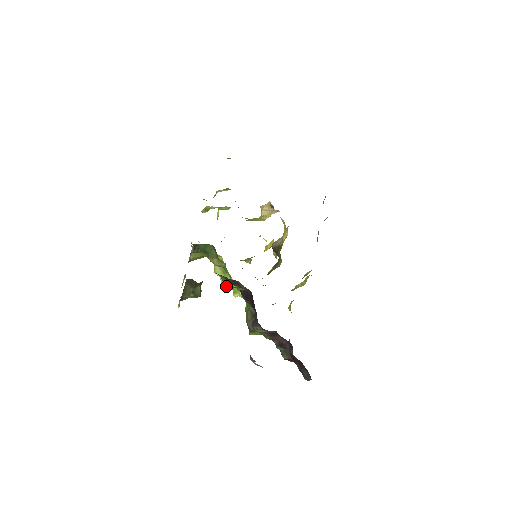
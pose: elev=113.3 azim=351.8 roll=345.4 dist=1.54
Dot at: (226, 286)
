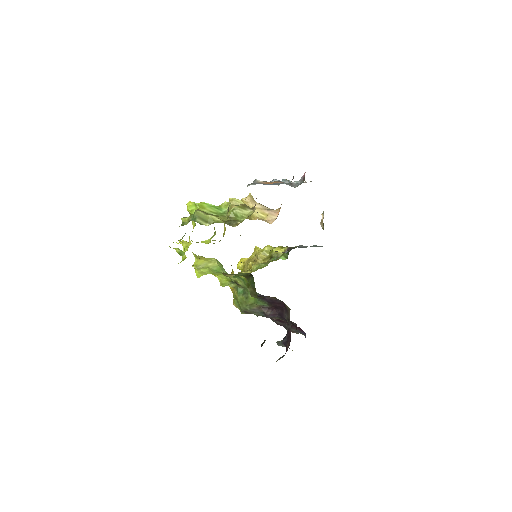
Dot at: occluded
